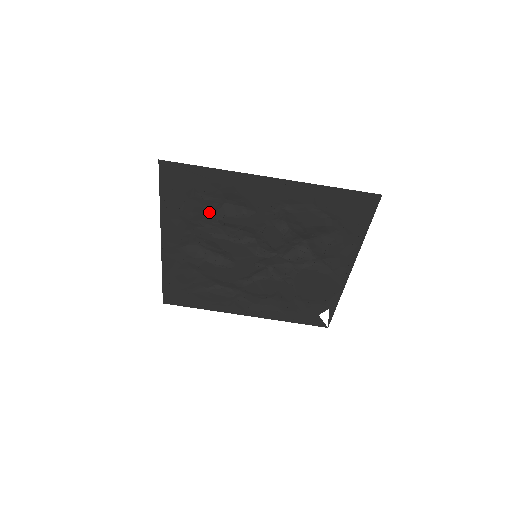
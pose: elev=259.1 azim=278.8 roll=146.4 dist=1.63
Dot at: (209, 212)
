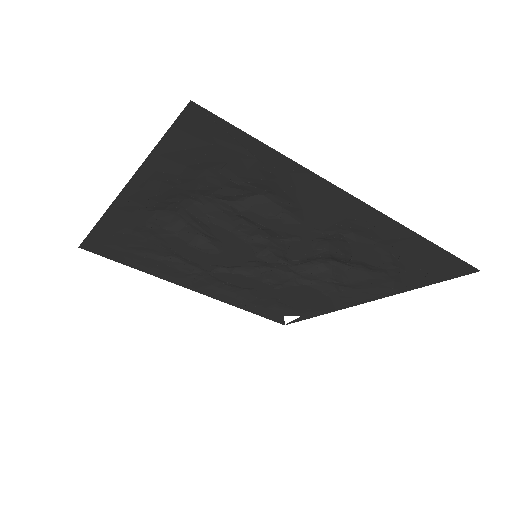
Dot at: (227, 195)
